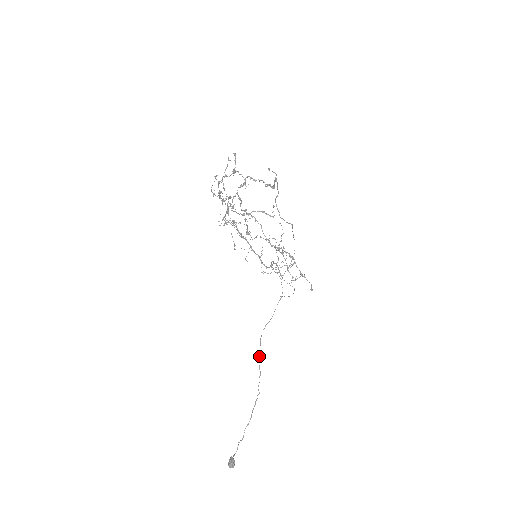
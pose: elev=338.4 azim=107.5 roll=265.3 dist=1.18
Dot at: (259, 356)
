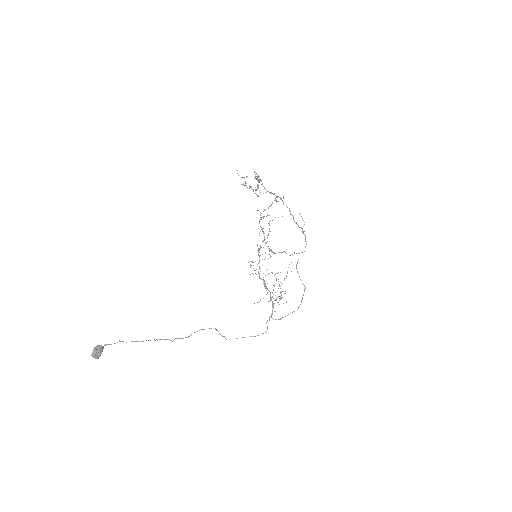
Dot at: (201, 329)
